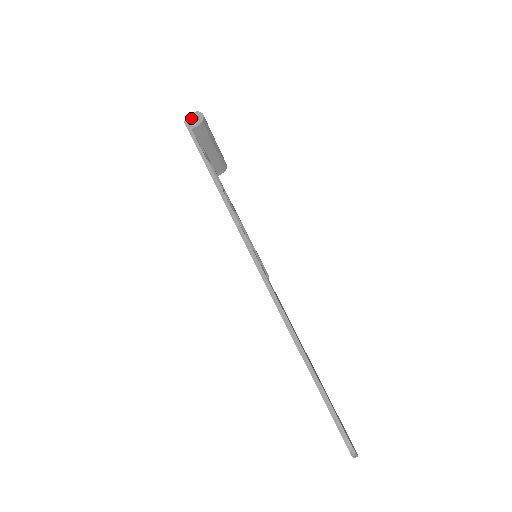
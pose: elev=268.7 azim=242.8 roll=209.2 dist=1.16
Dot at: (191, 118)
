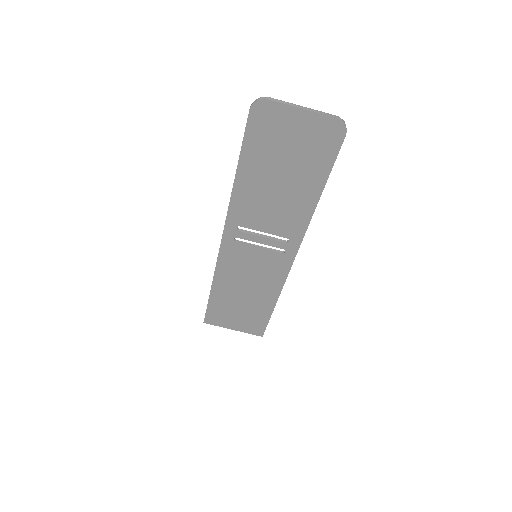
Dot at: occluded
